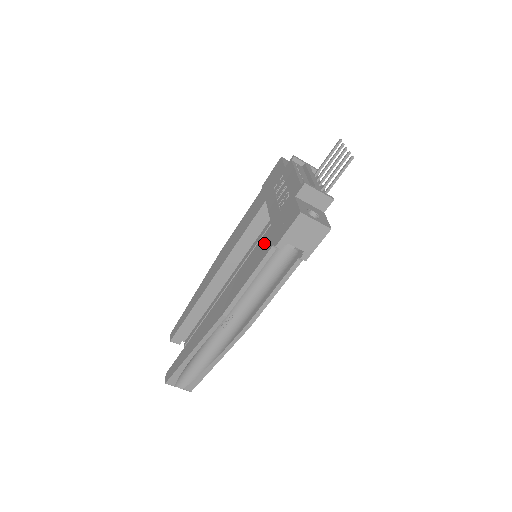
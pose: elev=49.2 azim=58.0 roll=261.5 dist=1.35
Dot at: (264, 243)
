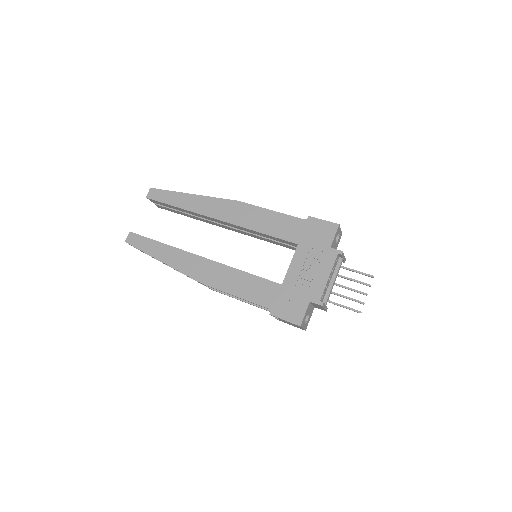
Dot at: (267, 291)
